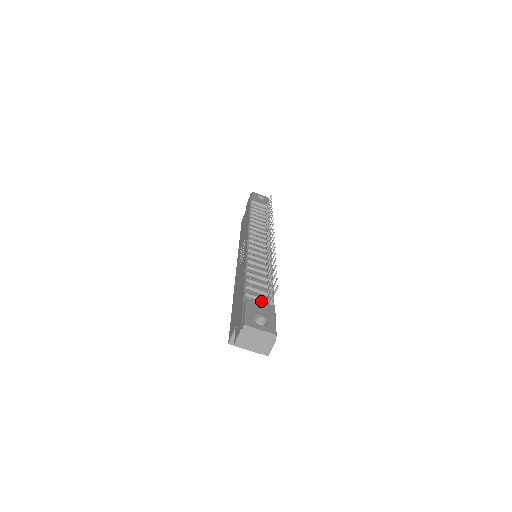
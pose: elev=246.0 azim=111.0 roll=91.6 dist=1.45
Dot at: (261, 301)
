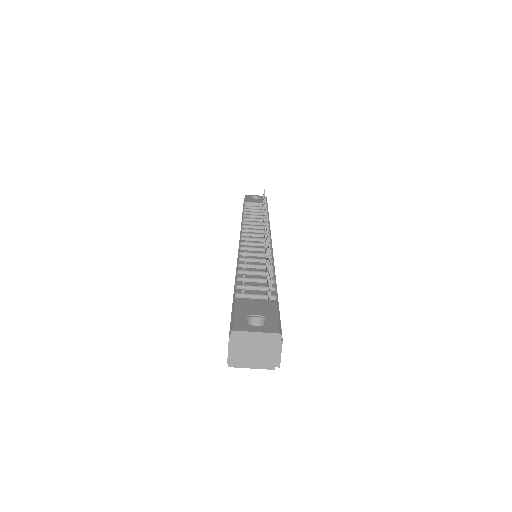
Dot at: (258, 299)
